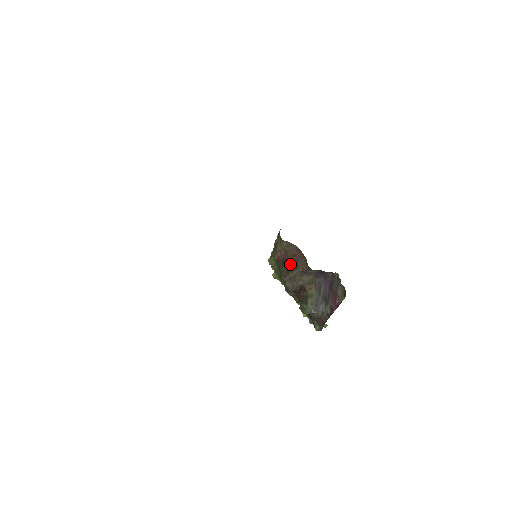
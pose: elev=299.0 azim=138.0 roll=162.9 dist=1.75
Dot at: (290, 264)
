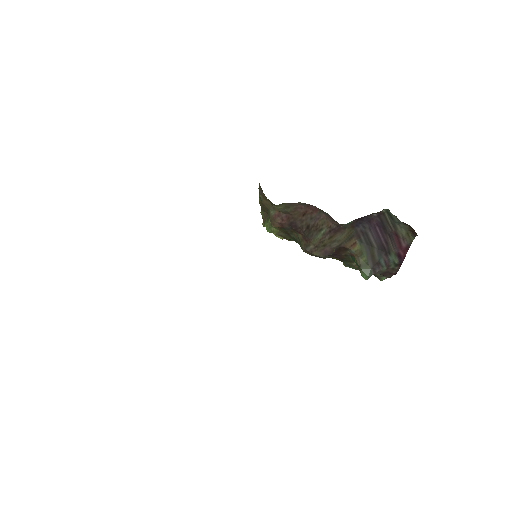
Dot at: (305, 228)
